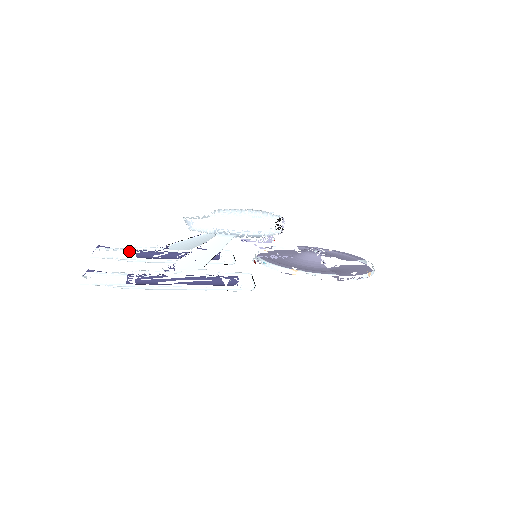
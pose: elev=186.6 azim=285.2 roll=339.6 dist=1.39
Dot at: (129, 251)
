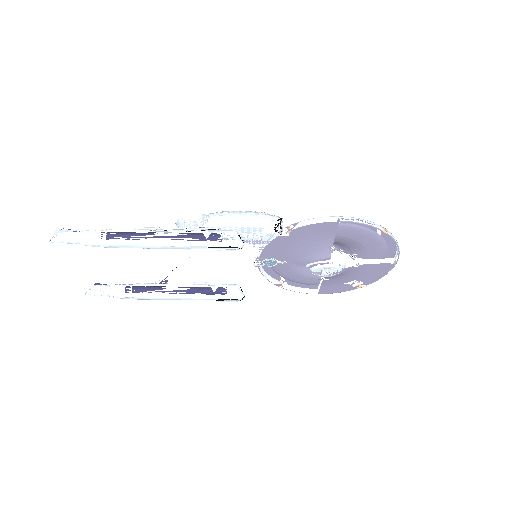
Dot at: (126, 286)
